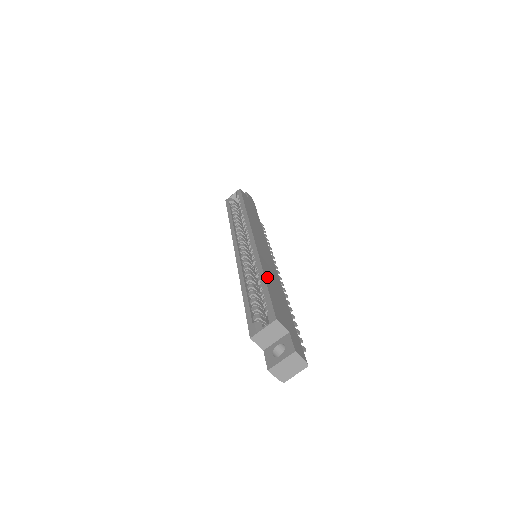
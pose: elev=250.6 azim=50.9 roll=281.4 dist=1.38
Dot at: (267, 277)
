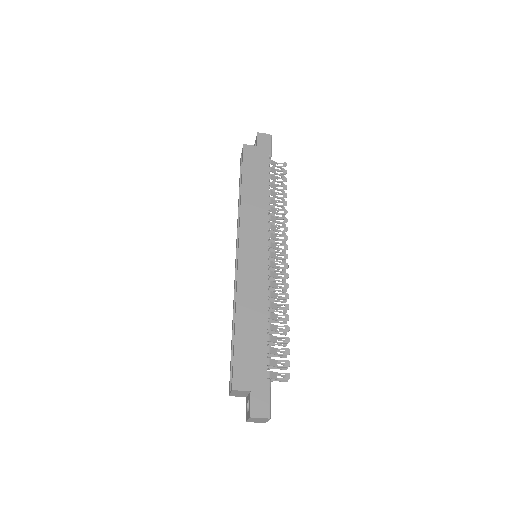
Dot at: (240, 319)
